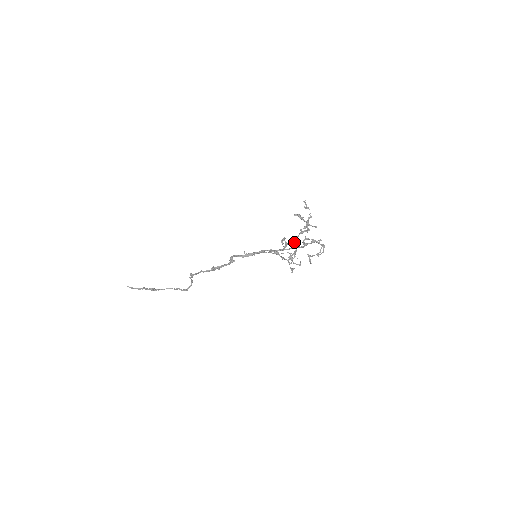
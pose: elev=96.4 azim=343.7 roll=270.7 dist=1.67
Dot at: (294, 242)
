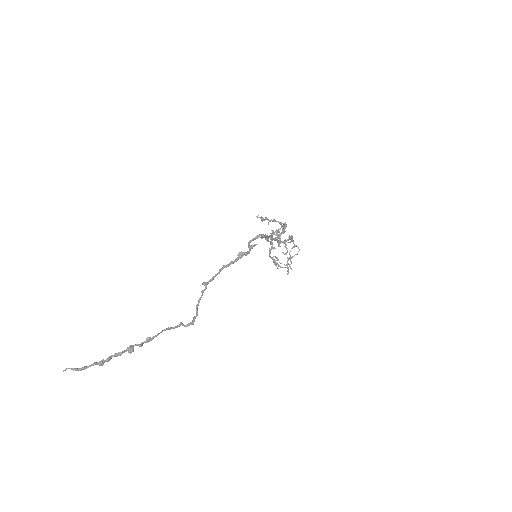
Dot at: (285, 231)
